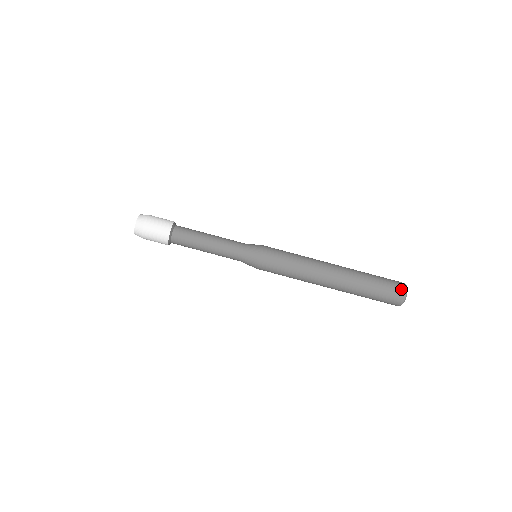
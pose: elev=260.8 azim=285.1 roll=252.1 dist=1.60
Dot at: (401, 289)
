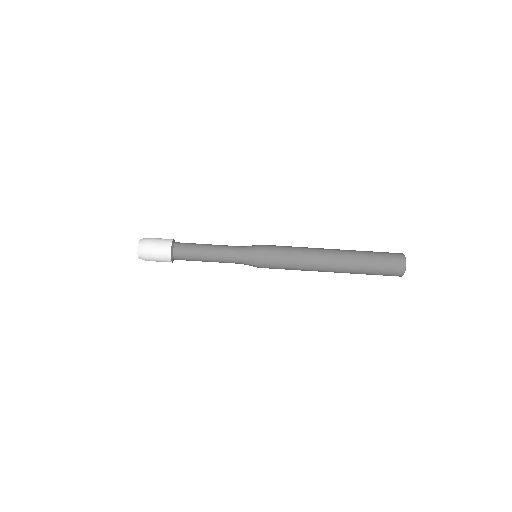
Dot at: (399, 259)
